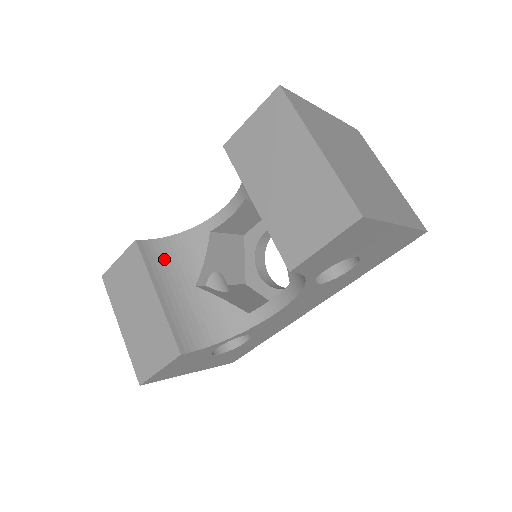
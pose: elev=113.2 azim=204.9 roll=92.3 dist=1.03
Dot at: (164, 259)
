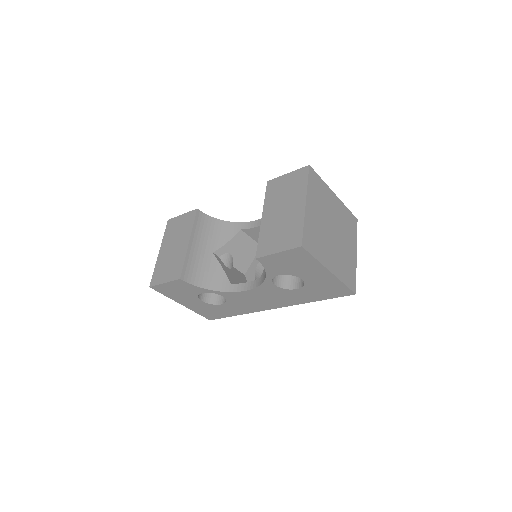
Dot at: (206, 228)
